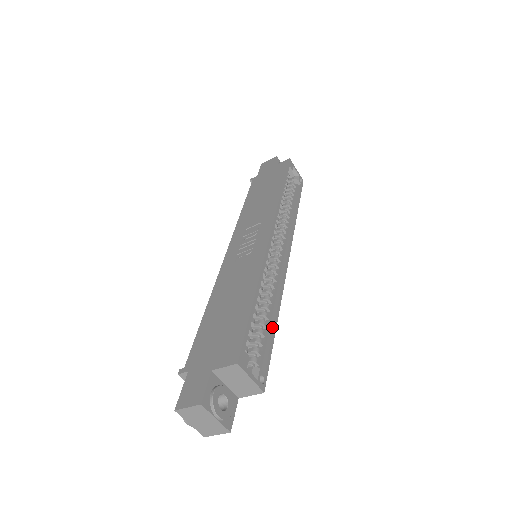
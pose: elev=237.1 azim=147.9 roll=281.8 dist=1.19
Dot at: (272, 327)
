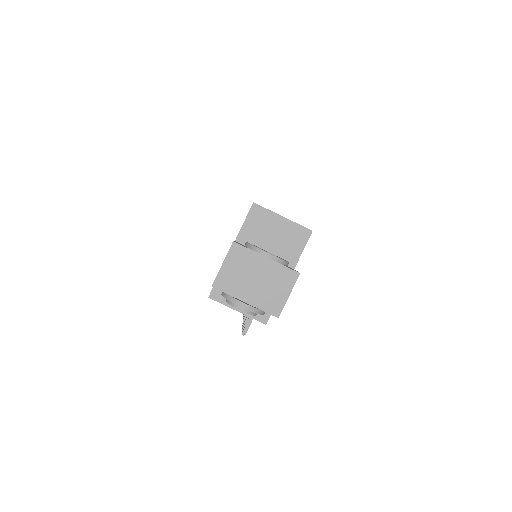
Dot at: occluded
